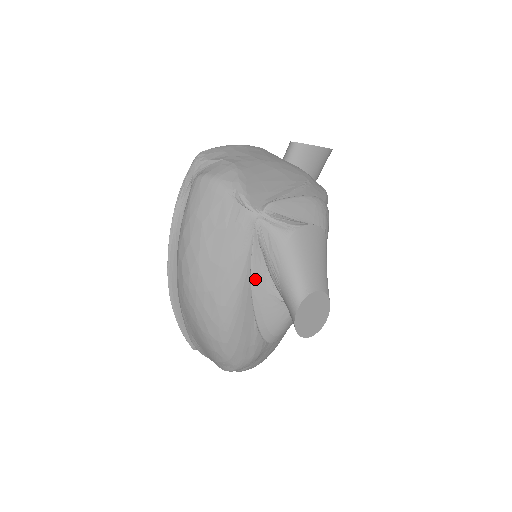
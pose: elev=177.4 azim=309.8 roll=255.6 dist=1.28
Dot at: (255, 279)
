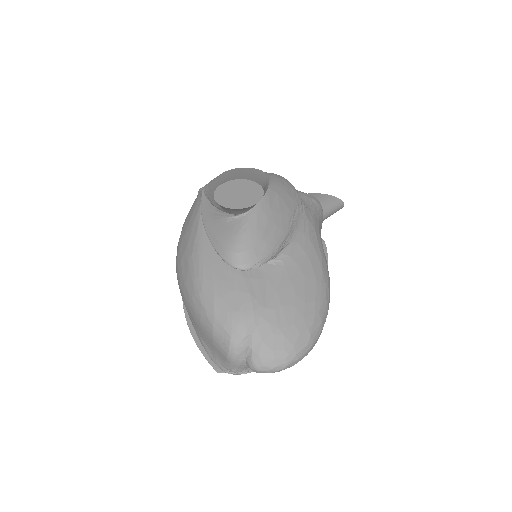
Dot at: (205, 217)
